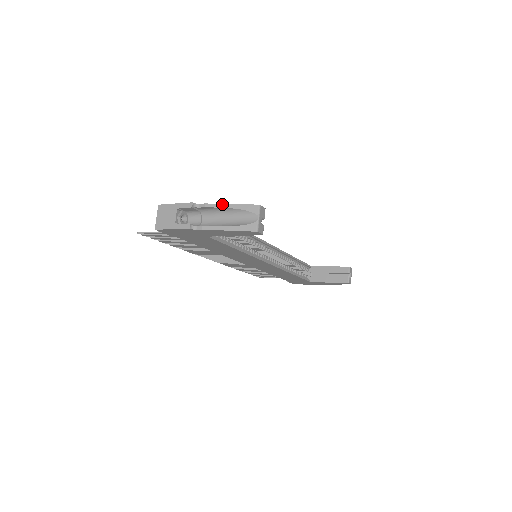
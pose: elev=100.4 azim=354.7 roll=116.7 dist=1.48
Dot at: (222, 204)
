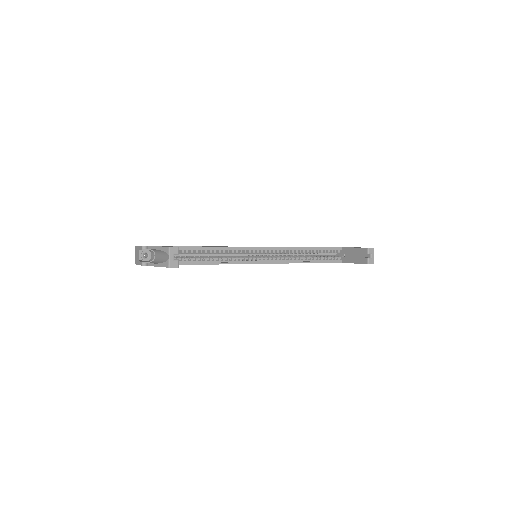
Dot at: (154, 247)
